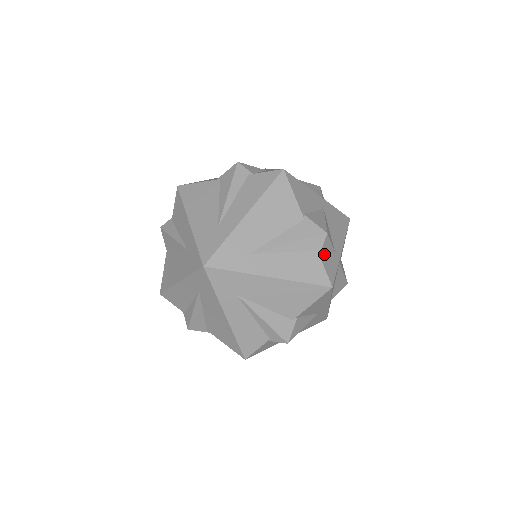
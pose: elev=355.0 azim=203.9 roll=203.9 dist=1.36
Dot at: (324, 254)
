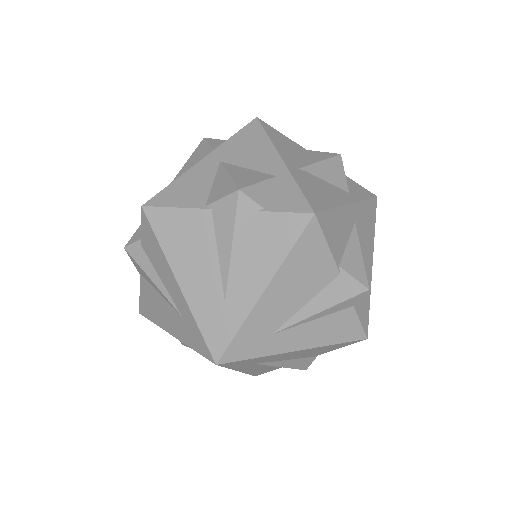
Dot at: occluded
